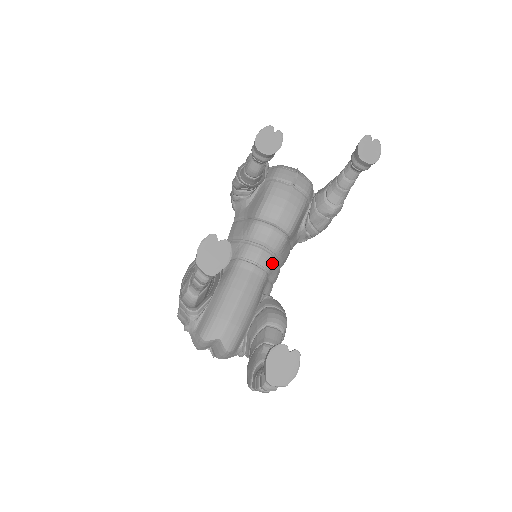
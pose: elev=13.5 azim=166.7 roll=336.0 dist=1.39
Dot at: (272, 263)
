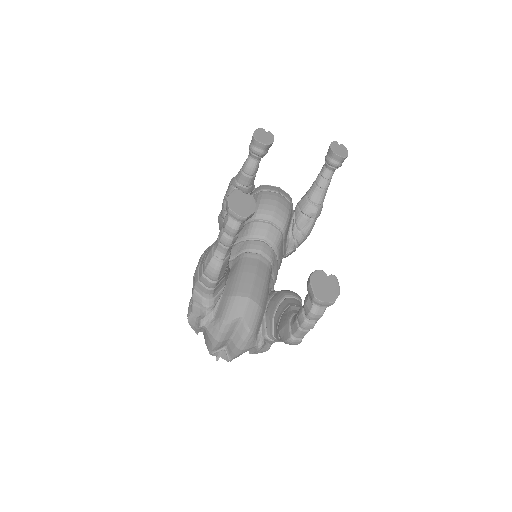
Dot at: (273, 256)
